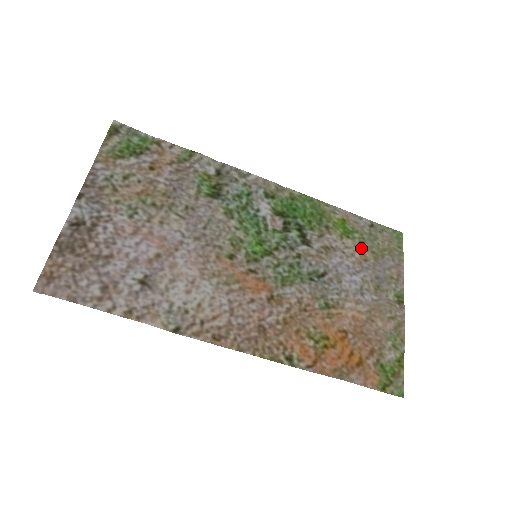
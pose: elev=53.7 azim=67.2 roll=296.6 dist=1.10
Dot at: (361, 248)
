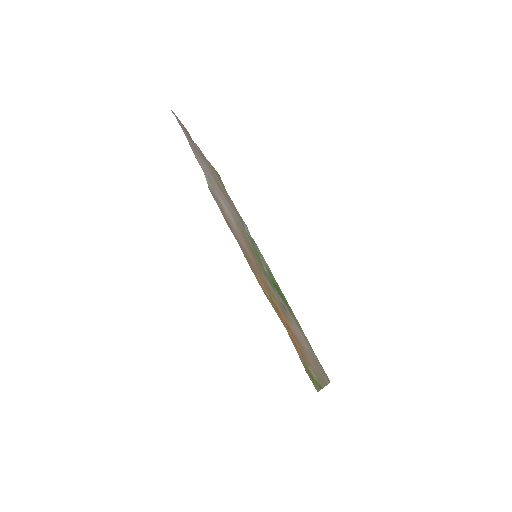
Dot at: (307, 342)
